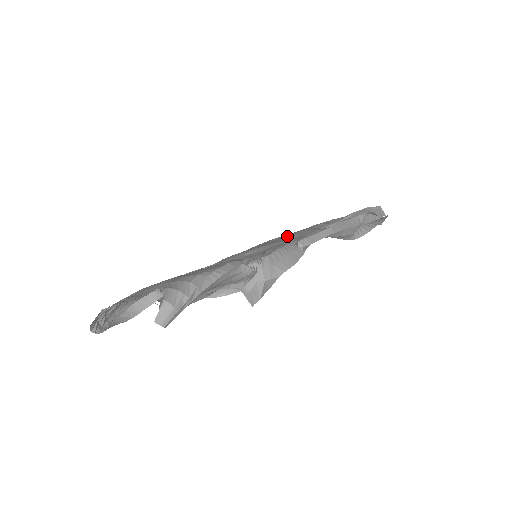
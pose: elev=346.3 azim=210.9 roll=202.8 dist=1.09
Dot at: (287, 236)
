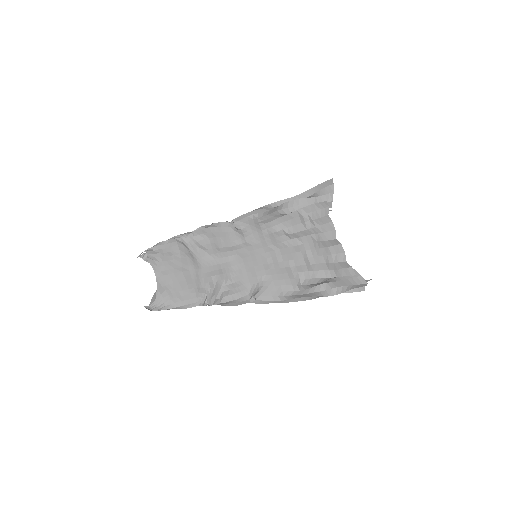
Dot at: (267, 276)
